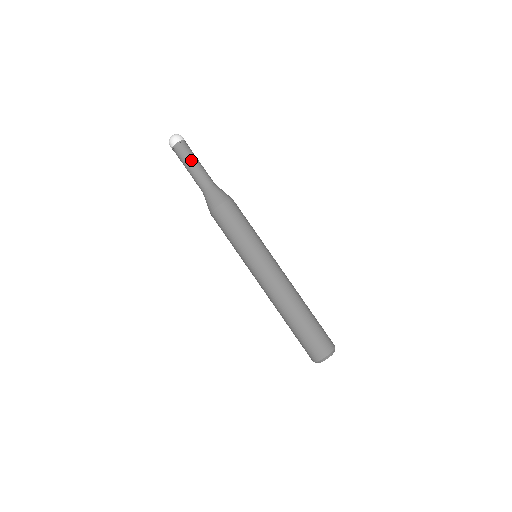
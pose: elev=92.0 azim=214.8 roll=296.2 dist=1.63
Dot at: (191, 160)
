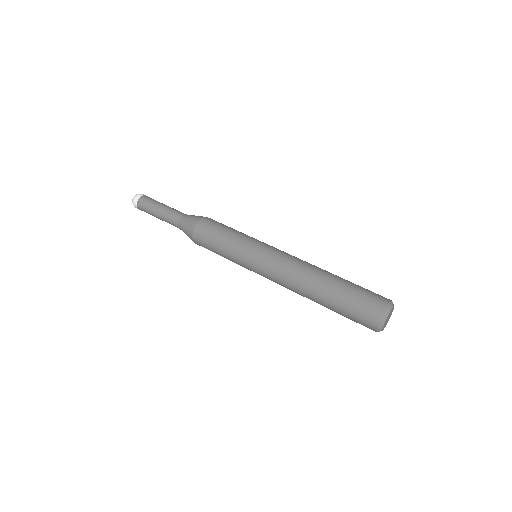
Dot at: (159, 203)
